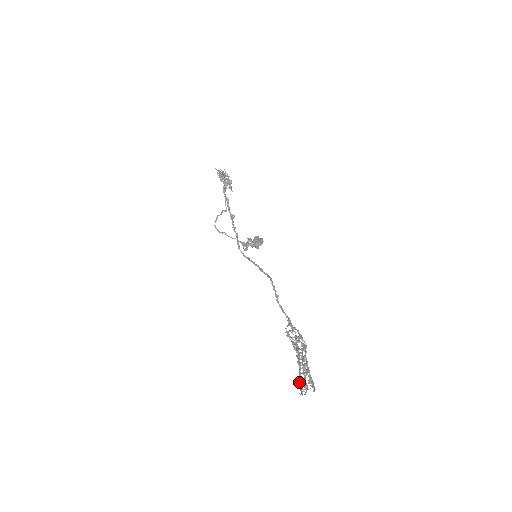
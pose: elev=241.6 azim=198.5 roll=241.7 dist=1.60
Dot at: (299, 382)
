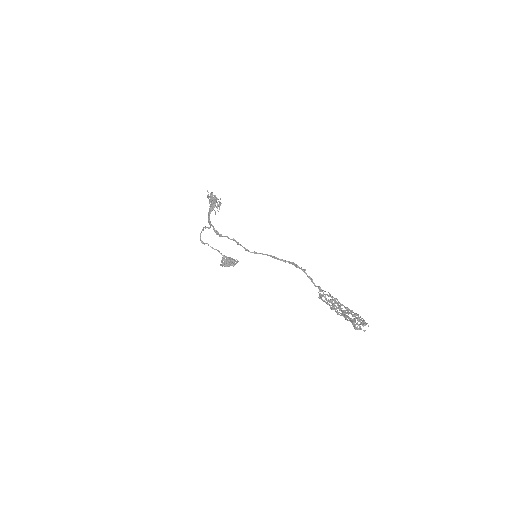
Dot at: (354, 320)
